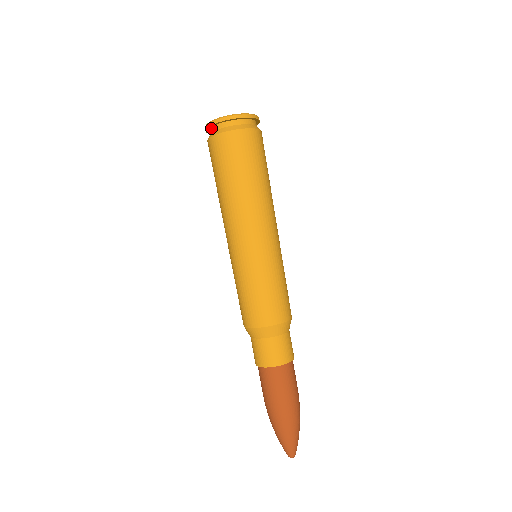
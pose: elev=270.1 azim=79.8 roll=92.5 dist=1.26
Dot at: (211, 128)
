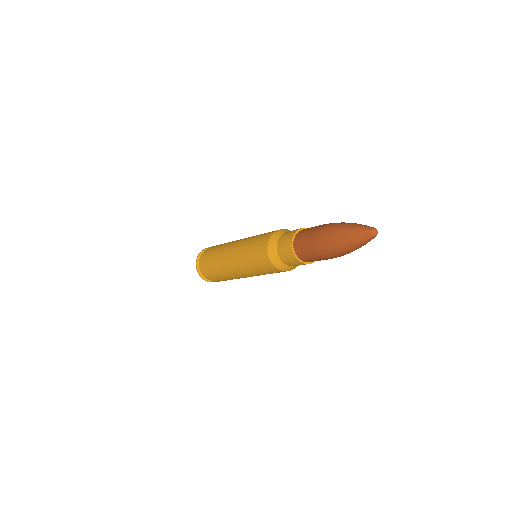
Dot at: (201, 273)
